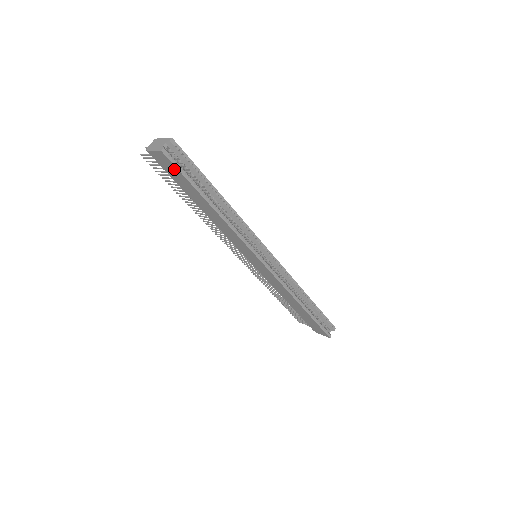
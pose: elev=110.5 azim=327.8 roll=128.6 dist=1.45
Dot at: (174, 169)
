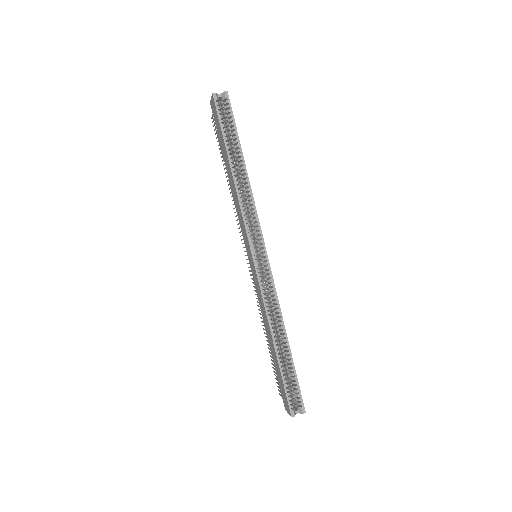
Dot at: (217, 117)
